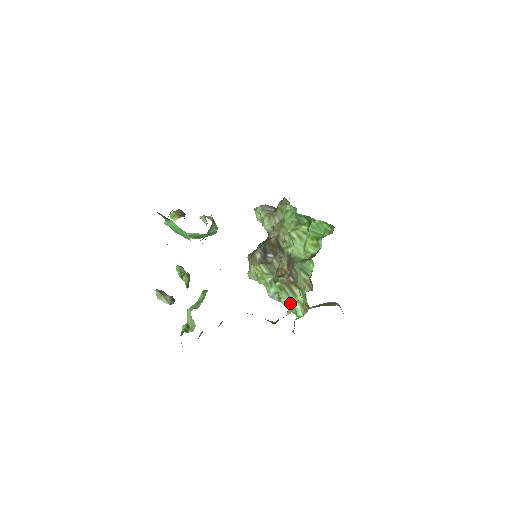
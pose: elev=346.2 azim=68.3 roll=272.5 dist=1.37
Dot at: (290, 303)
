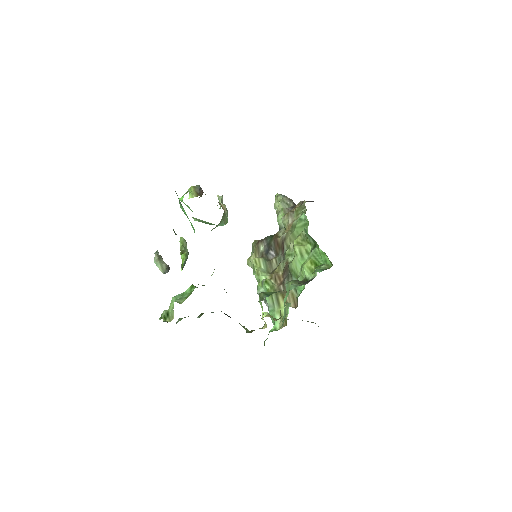
Dot at: (272, 311)
